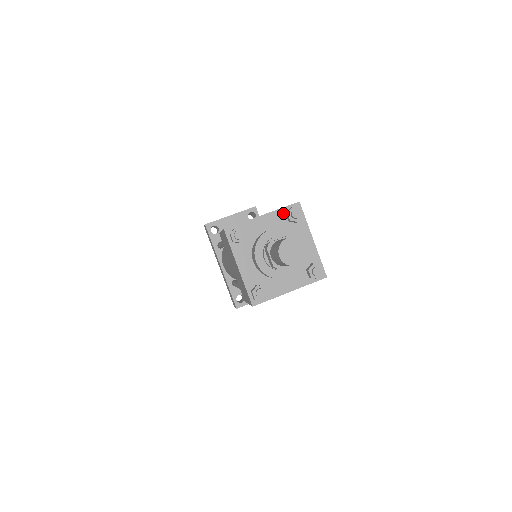
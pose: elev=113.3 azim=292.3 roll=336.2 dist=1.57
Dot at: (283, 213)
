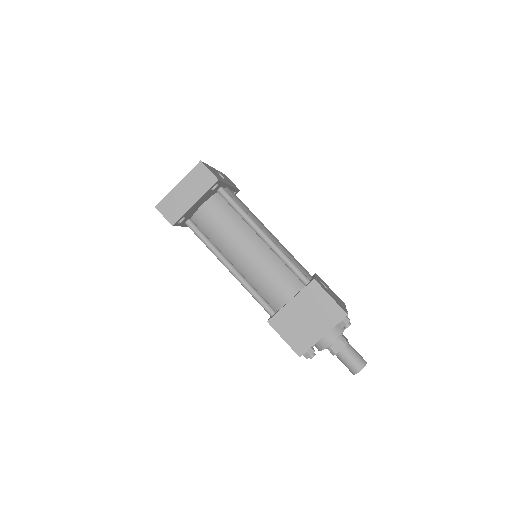
Dot at: occluded
